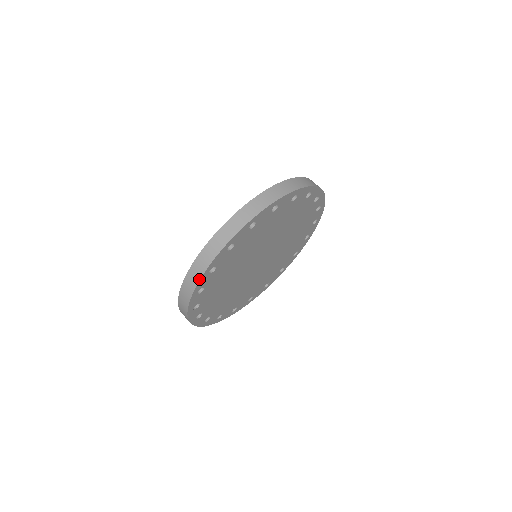
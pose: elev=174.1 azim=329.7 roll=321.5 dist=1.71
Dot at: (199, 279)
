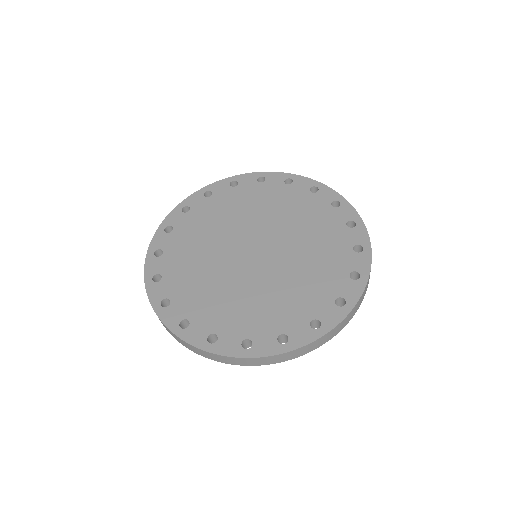
Dot at: occluded
